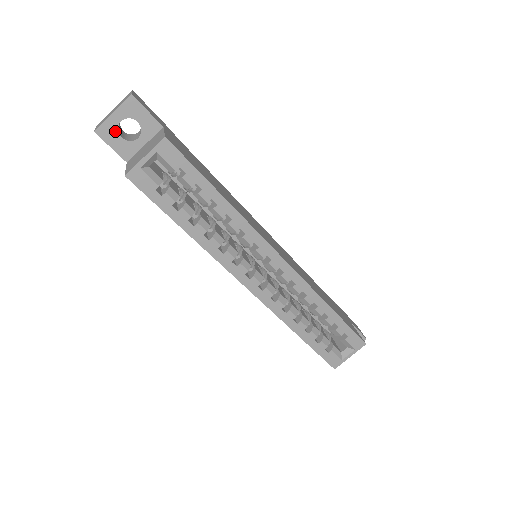
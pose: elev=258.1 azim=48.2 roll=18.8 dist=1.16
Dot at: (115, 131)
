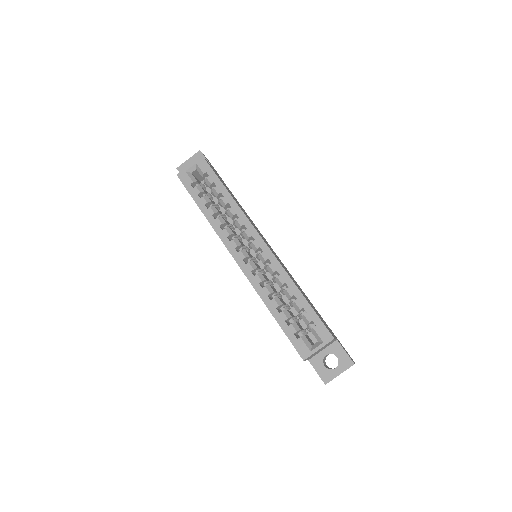
Dot at: occluded
